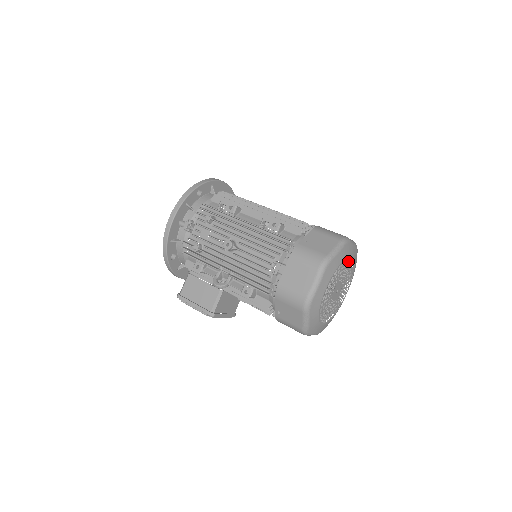
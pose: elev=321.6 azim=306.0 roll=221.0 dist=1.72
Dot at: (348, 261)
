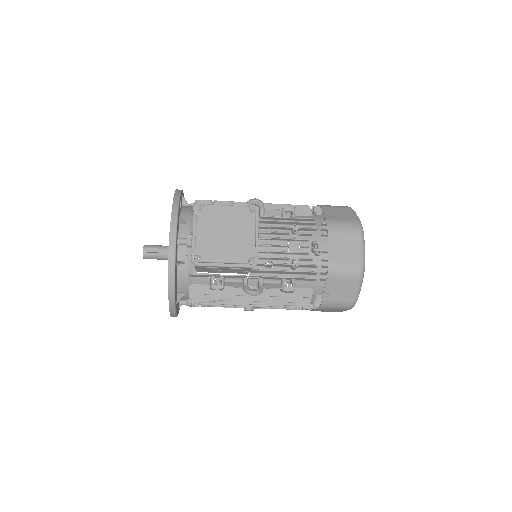
Dot at: occluded
